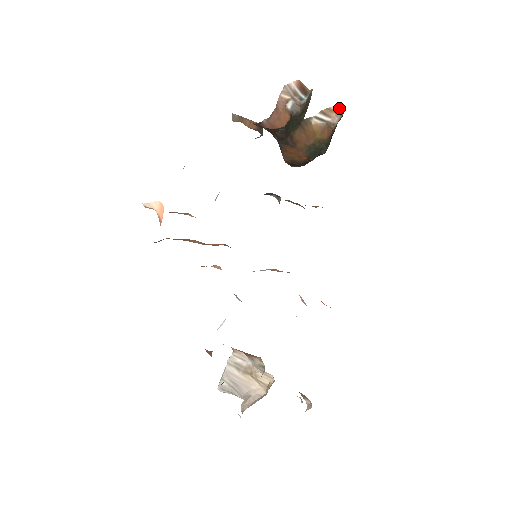
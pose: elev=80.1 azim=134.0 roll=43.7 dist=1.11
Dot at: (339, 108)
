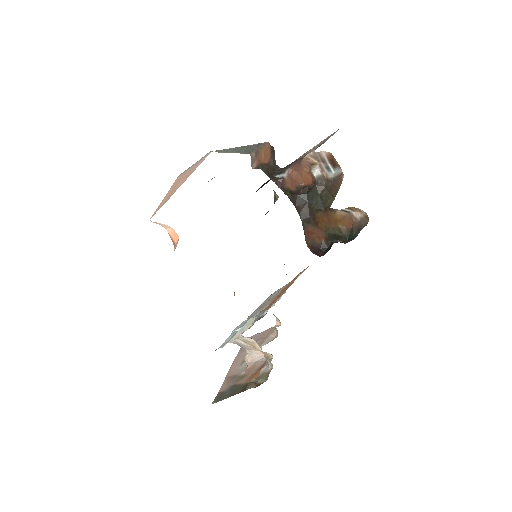
Dot at: (365, 213)
